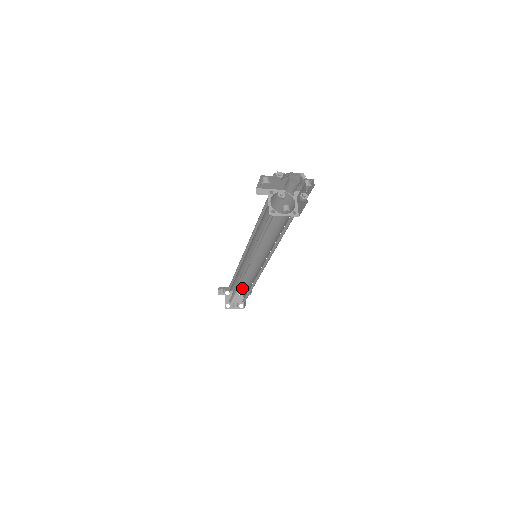
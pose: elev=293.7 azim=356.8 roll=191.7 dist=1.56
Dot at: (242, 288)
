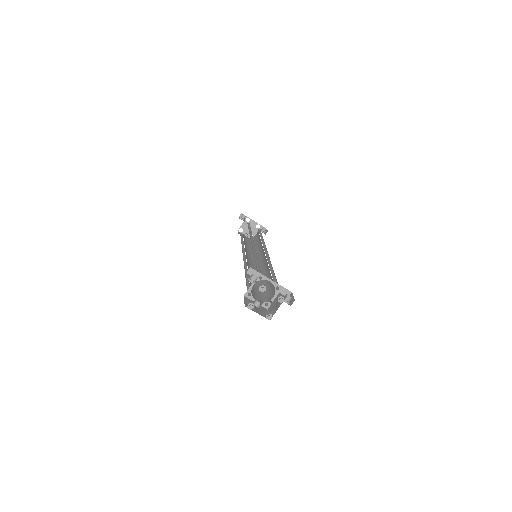
Dot at: (258, 230)
